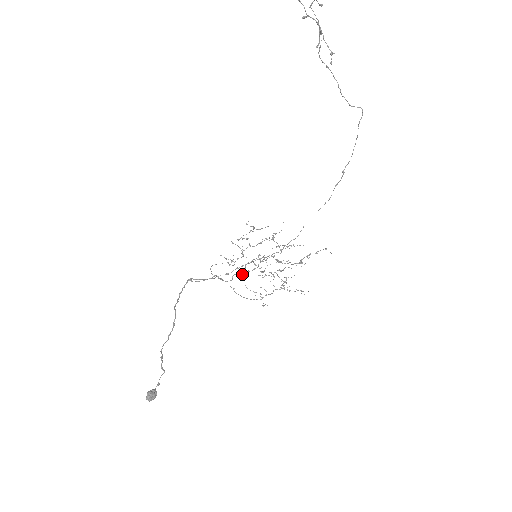
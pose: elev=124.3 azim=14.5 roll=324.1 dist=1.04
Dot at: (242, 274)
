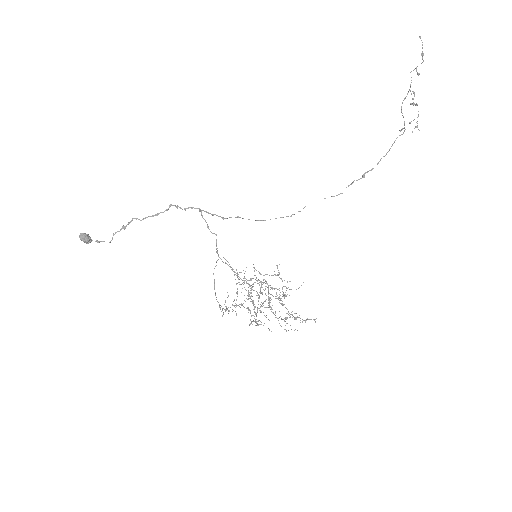
Dot at: occluded
